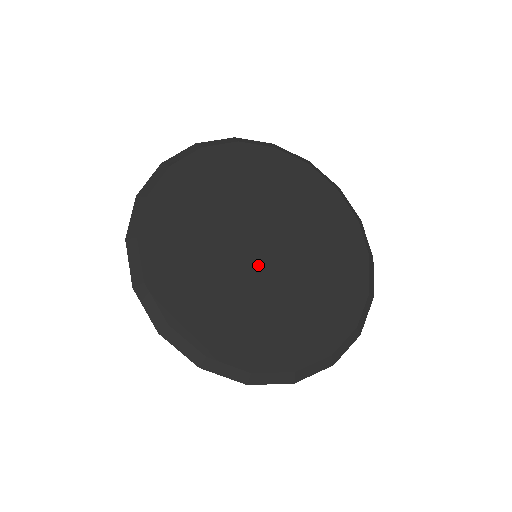
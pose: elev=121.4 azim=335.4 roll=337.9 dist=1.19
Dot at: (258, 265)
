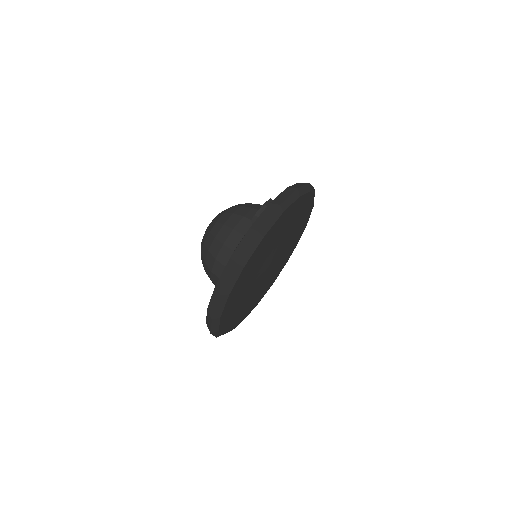
Dot at: (262, 277)
